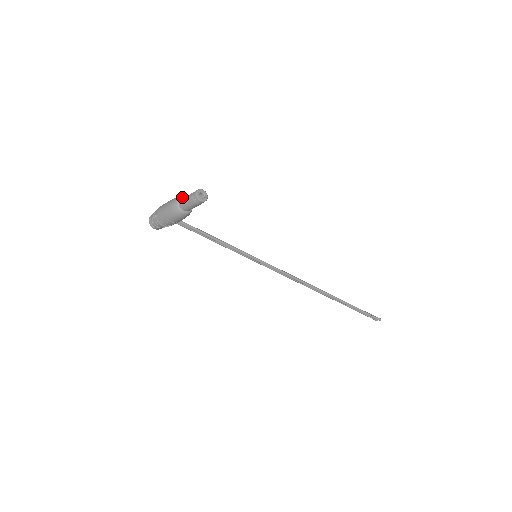
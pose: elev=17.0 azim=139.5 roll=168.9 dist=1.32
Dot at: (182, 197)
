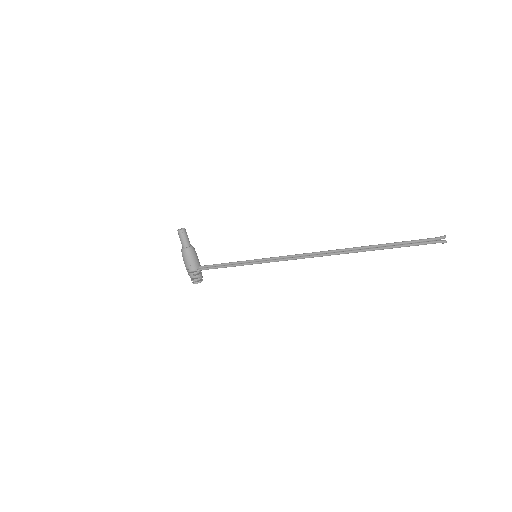
Dot at: occluded
